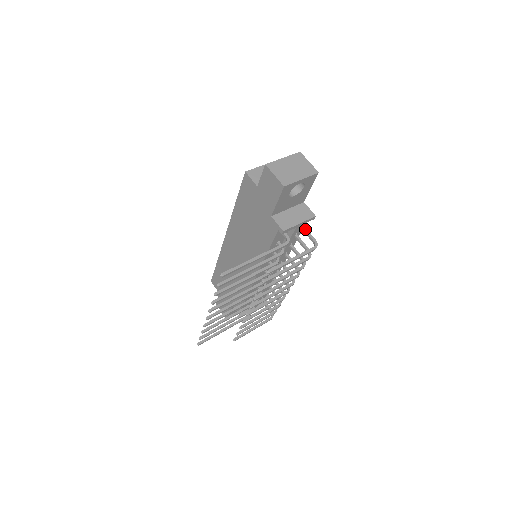
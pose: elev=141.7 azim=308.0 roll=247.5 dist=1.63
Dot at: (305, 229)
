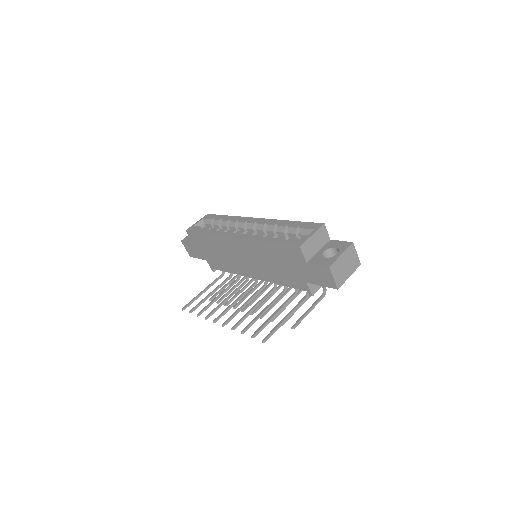
Dot at: occluded
